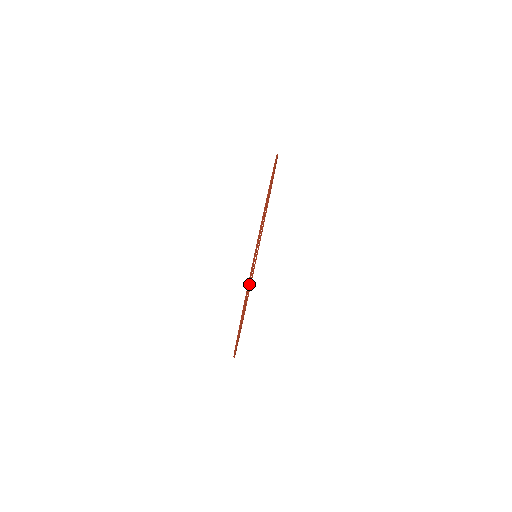
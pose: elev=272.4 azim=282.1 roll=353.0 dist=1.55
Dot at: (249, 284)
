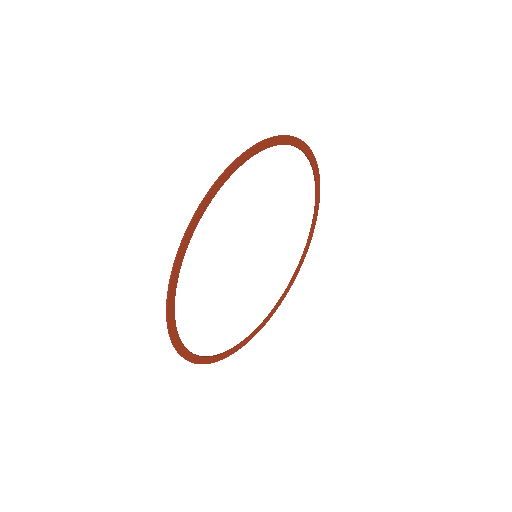
Dot at: (196, 213)
